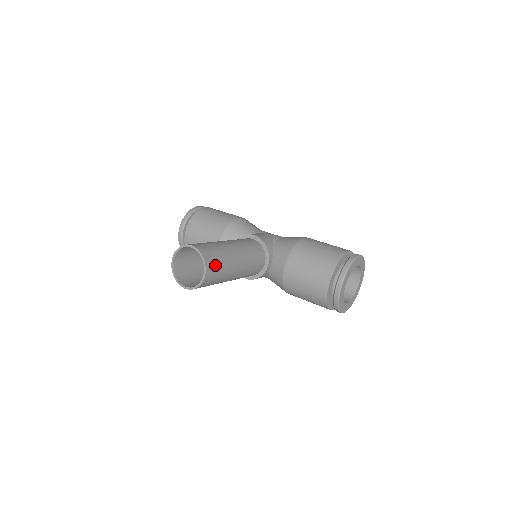
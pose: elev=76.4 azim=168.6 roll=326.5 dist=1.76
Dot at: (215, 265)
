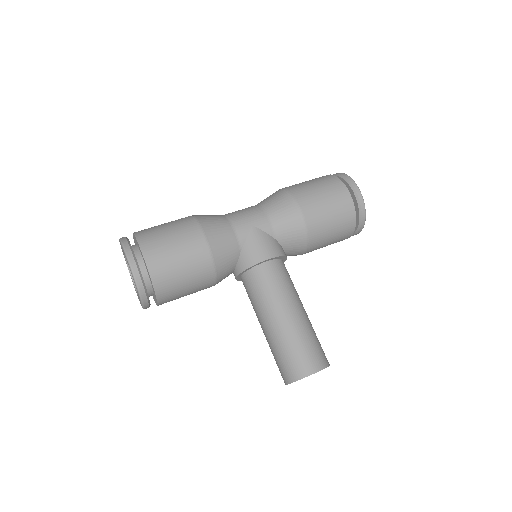
Dot at: (323, 351)
